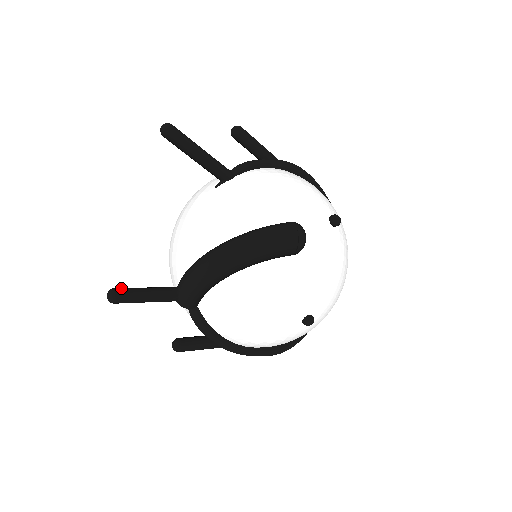
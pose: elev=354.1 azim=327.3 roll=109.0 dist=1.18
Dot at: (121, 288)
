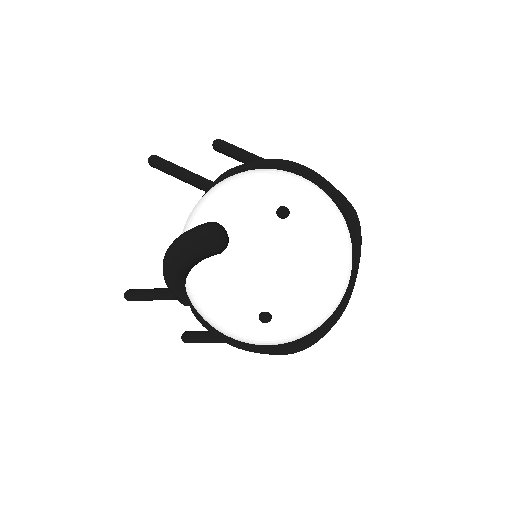
Dot at: (133, 289)
